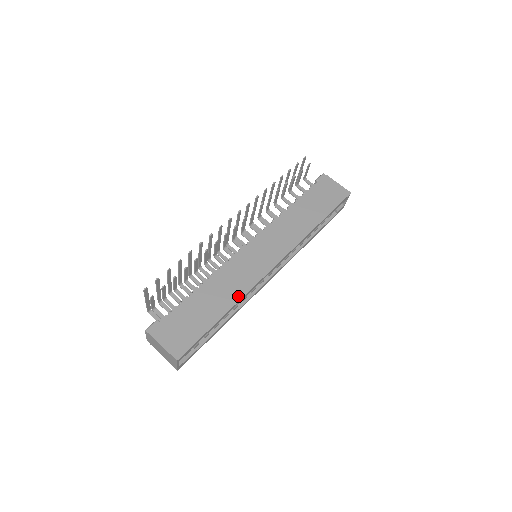
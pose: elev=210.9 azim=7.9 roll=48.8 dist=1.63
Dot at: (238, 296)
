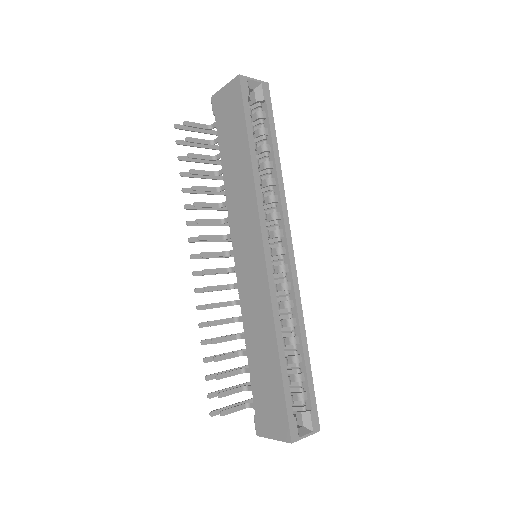
Dot at: (270, 324)
